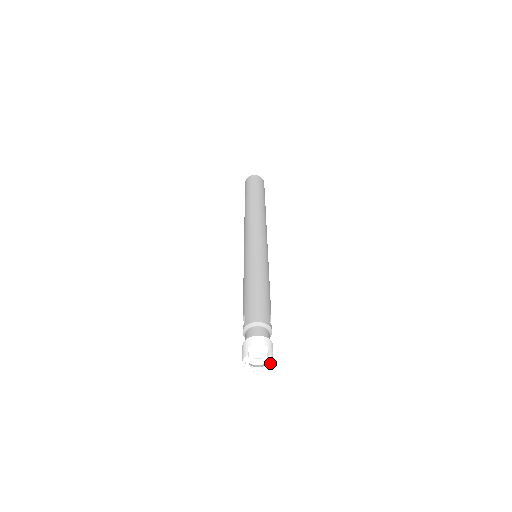
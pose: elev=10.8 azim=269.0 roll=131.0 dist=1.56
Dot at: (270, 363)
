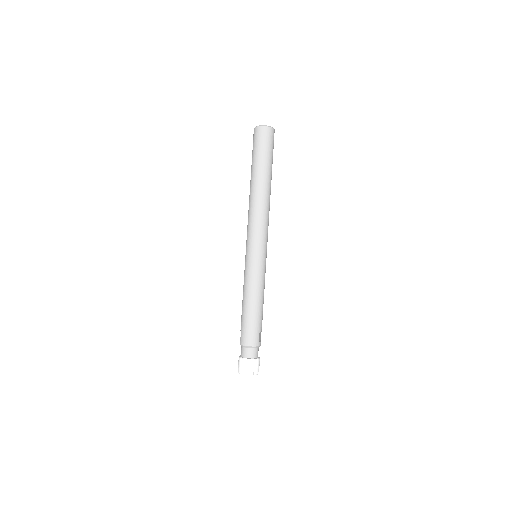
Dot at: occluded
